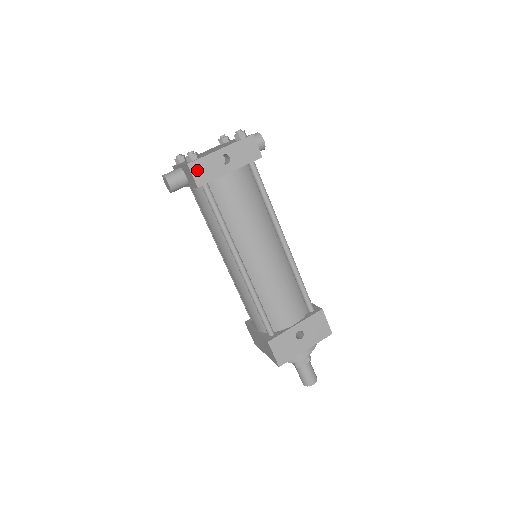
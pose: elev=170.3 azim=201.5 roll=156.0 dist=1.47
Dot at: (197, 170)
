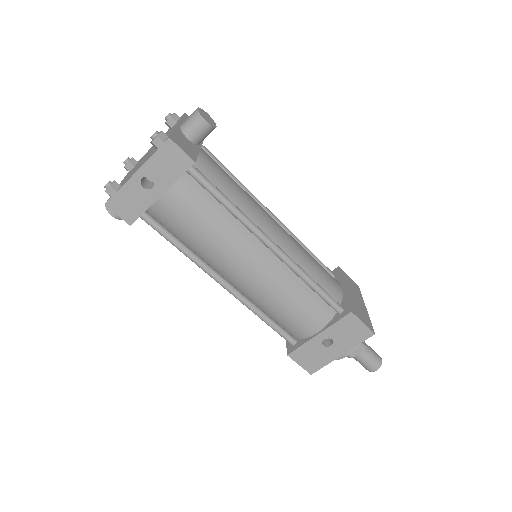
Dot at: (119, 207)
